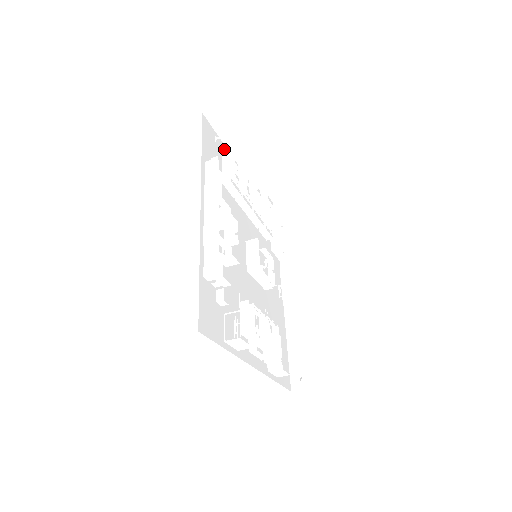
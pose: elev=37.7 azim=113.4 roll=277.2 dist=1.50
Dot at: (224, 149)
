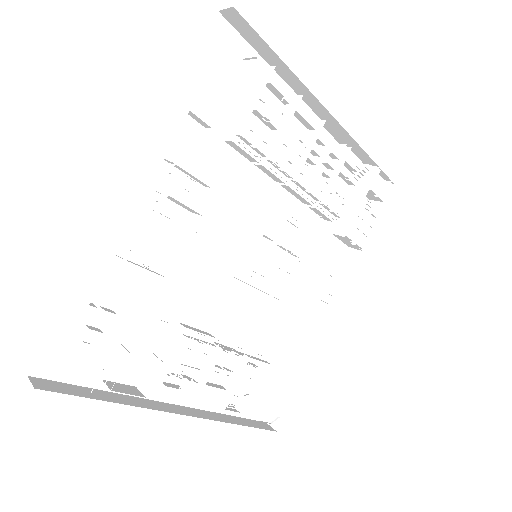
Dot at: (258, 77)
